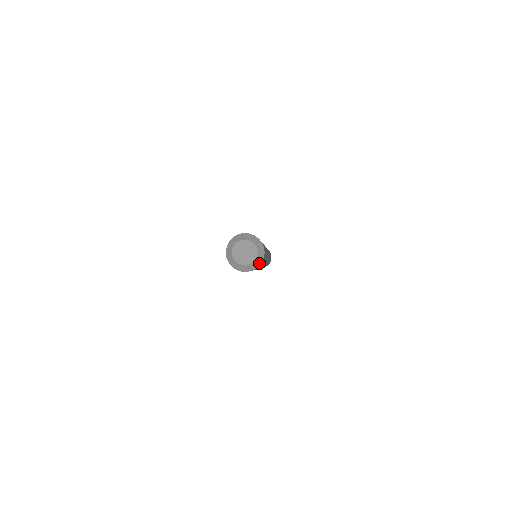
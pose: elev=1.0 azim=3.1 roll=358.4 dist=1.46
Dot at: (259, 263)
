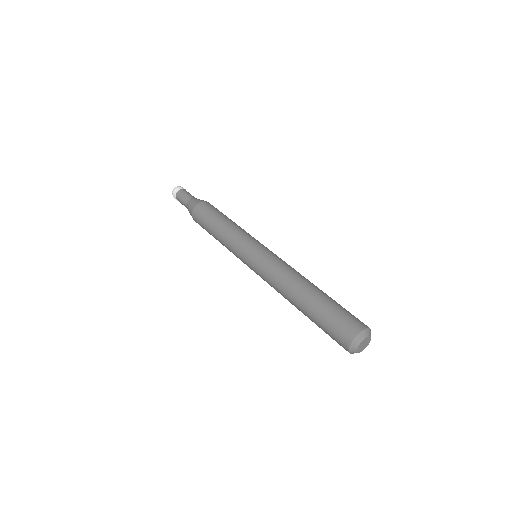
Dot at: occluded
